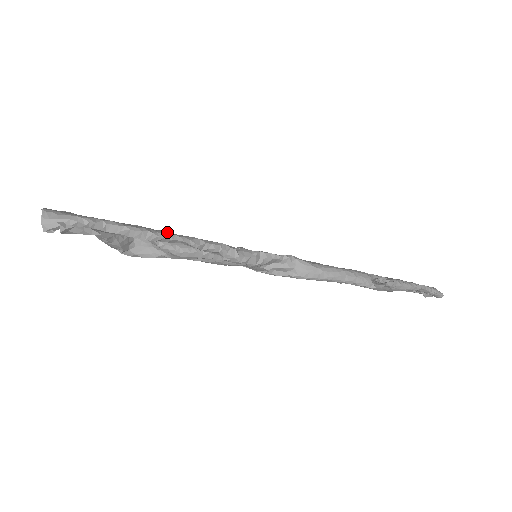
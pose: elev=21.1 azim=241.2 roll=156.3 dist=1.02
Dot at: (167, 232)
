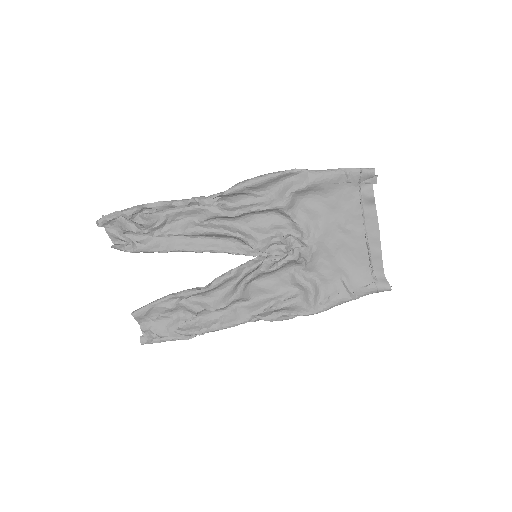
Dot at: (152, 206)
